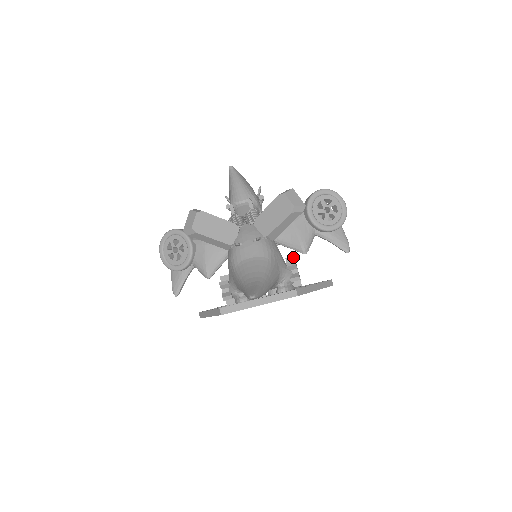
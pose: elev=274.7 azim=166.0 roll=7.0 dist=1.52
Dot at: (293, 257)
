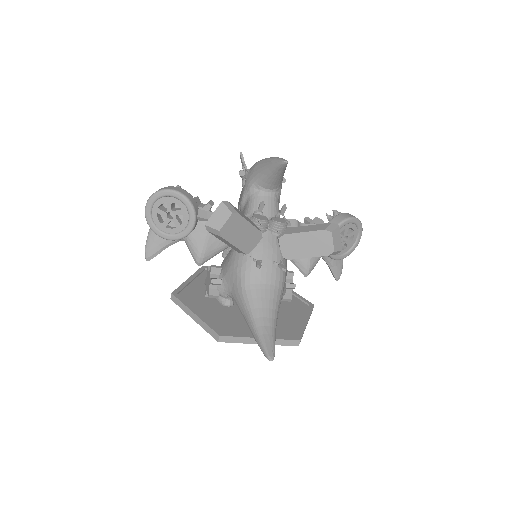
Dot at: (292, 274)
